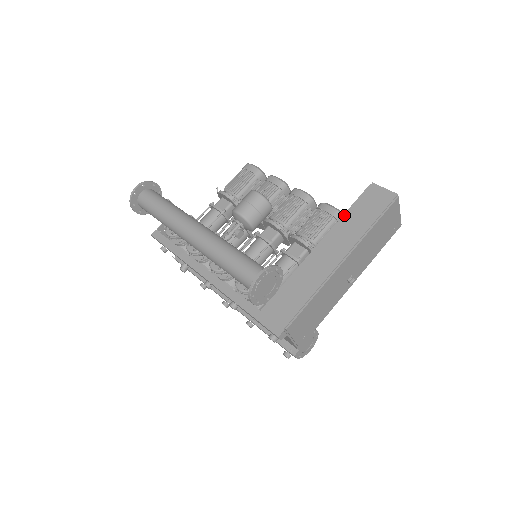
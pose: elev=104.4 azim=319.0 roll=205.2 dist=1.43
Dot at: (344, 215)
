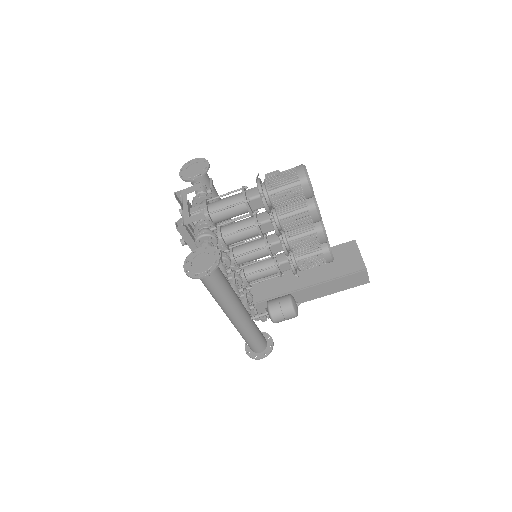
Dot at: (332, 281)
